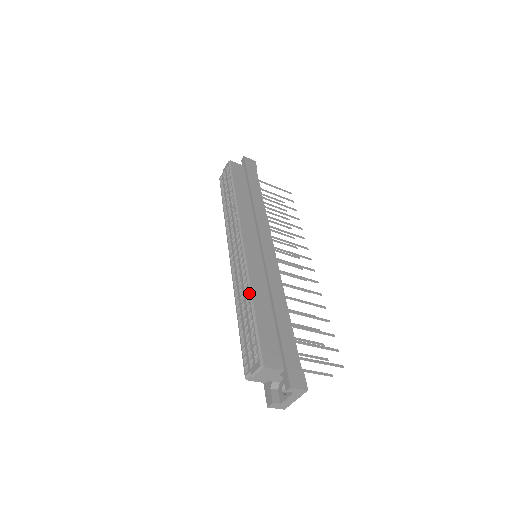
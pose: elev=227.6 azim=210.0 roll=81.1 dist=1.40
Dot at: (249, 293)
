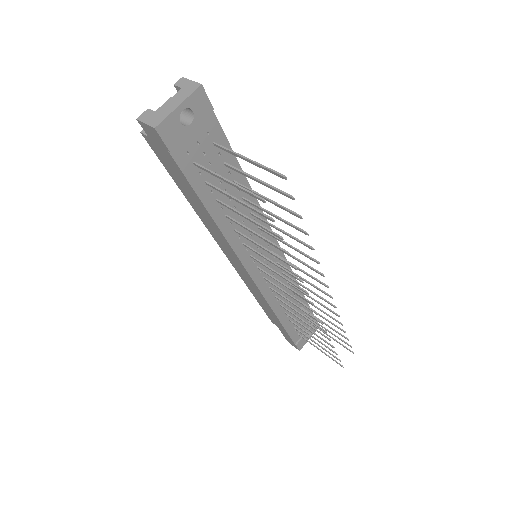
Dot at: occluded
